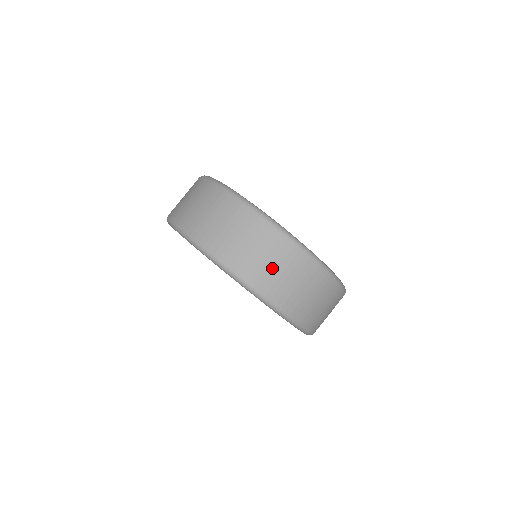
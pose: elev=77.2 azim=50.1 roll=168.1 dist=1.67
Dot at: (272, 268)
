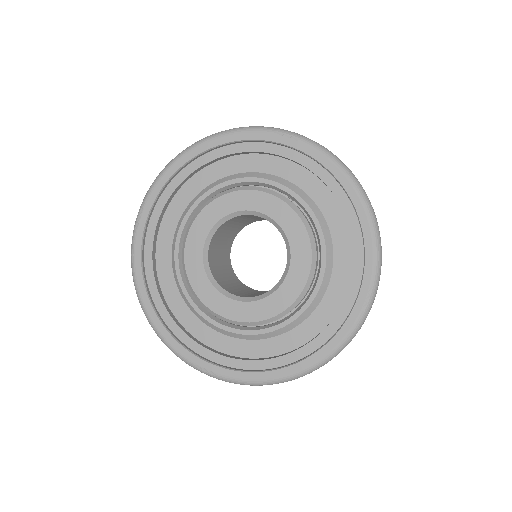
Dot at: occluded
